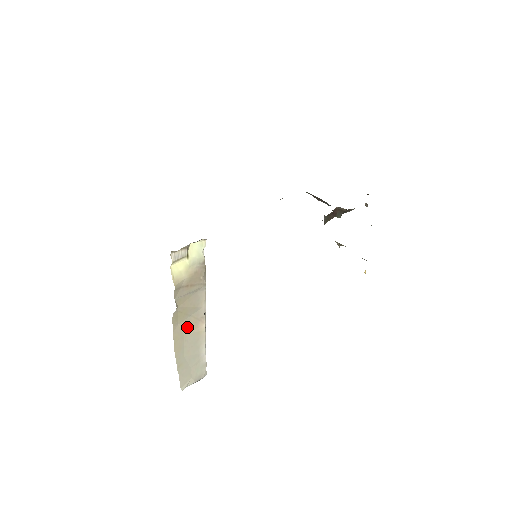
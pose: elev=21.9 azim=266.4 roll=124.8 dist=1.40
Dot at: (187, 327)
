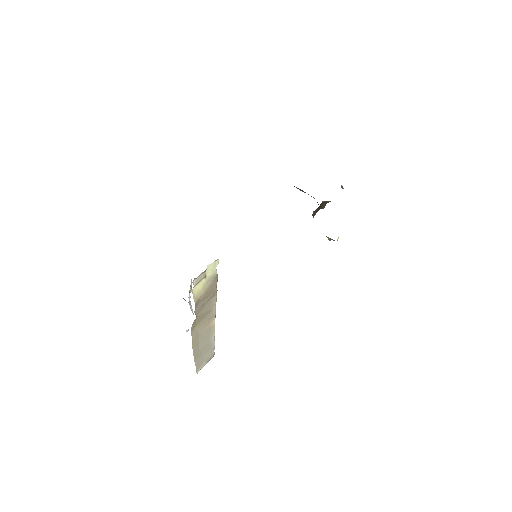
Dot at: (201, 327)
